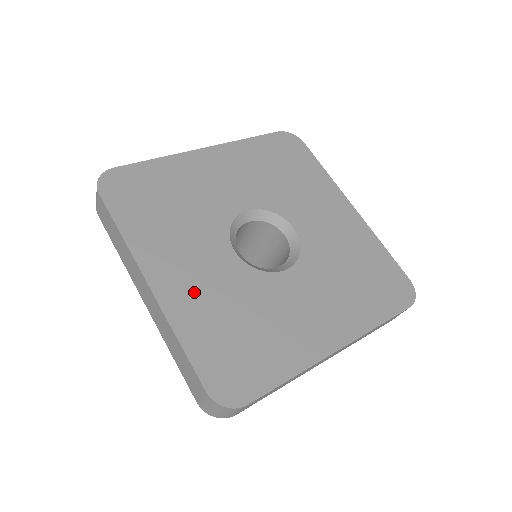
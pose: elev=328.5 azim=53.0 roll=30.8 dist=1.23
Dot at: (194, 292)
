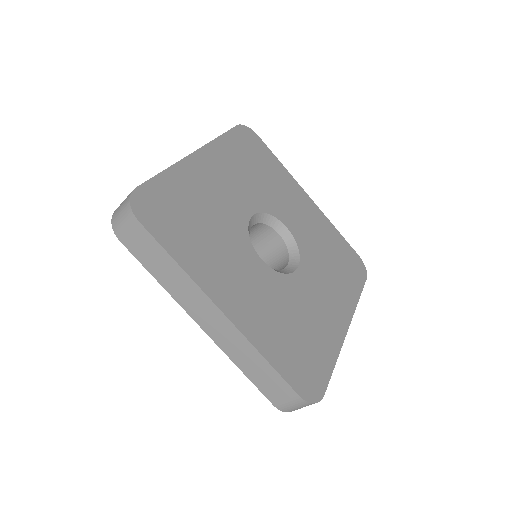
Dot at: (255, 309)
